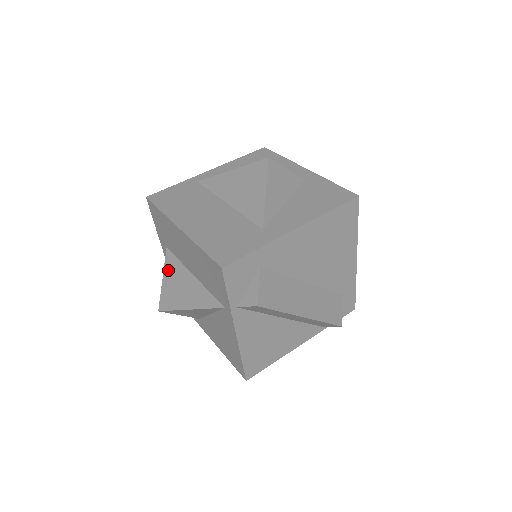
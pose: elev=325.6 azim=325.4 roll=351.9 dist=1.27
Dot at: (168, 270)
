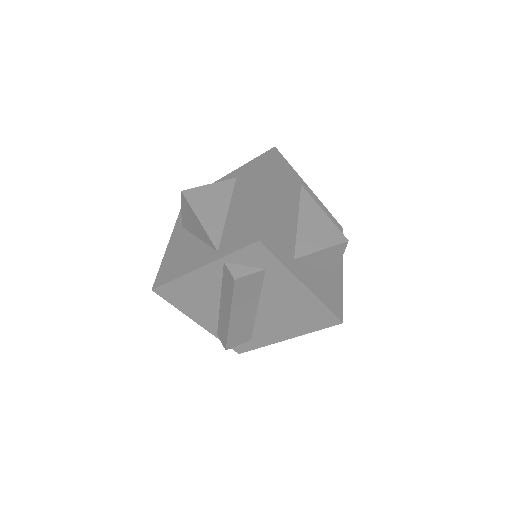
Dot at: (219, 186)
